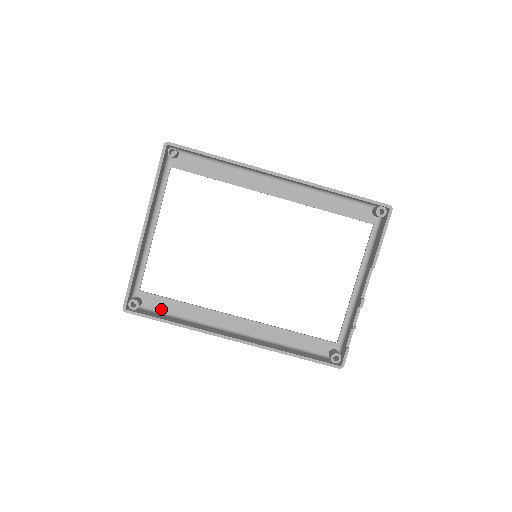
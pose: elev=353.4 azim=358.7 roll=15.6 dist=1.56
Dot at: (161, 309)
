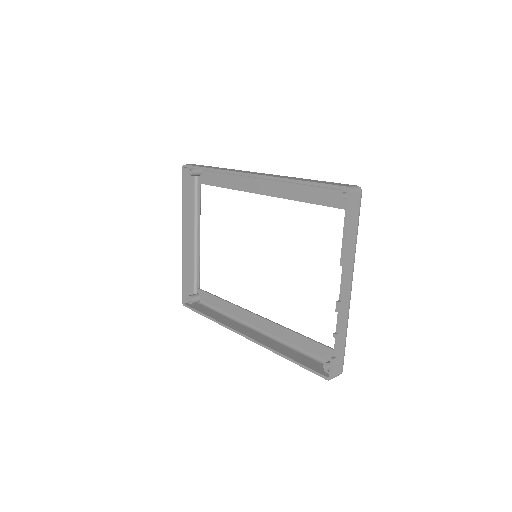
Dot at: (211, 304)
